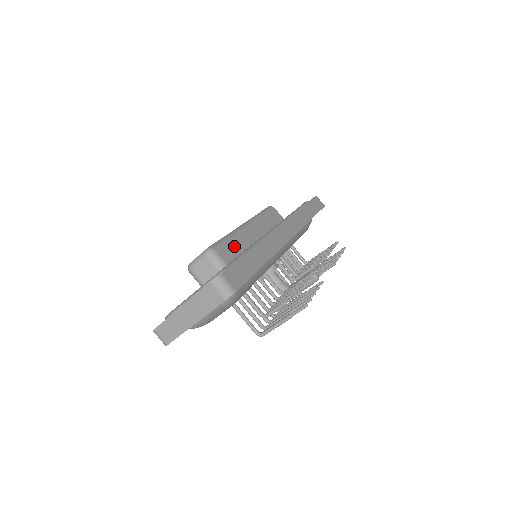
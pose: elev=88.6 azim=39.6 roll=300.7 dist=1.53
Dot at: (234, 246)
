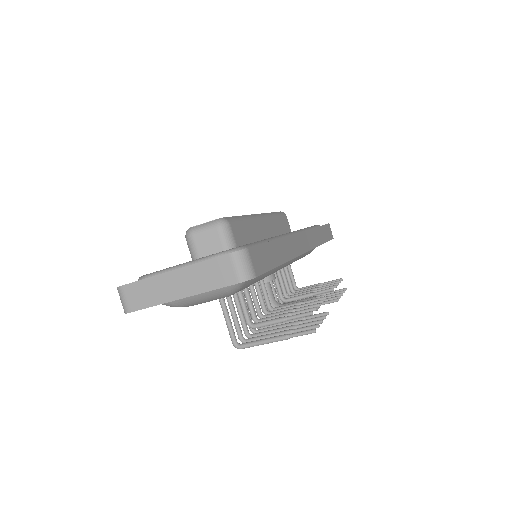
Dot at: (247, 231)
